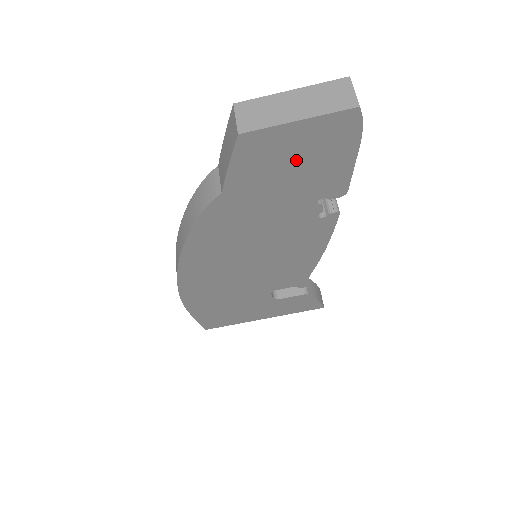
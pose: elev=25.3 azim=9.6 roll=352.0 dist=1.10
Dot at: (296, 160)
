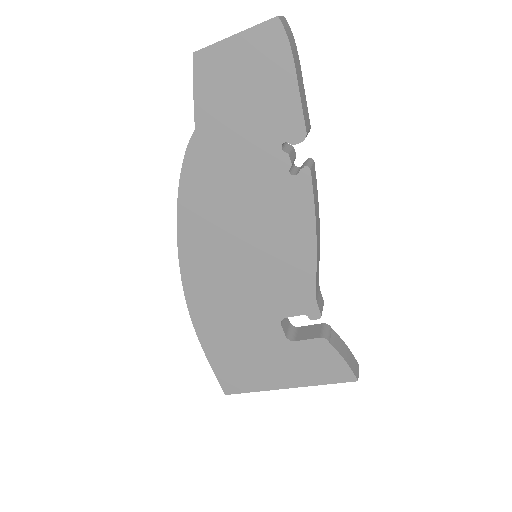
Dot at: (245, 85)
